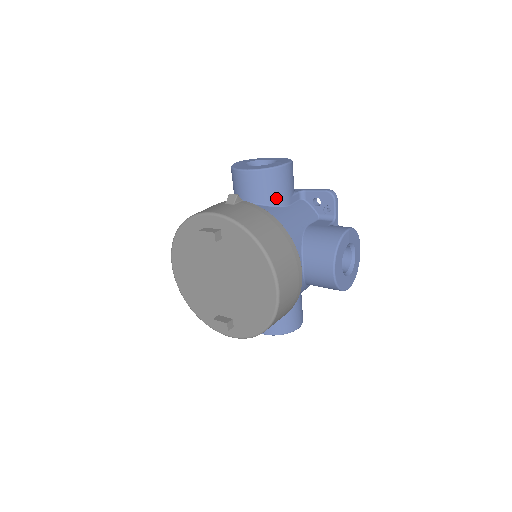
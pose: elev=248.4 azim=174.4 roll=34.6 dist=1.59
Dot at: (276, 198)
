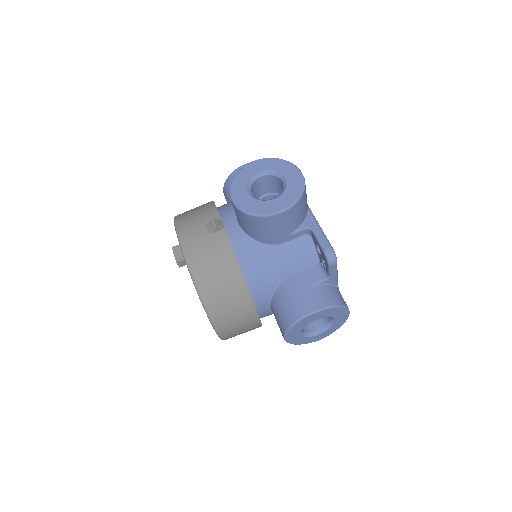
Dot at: (263, 237)
